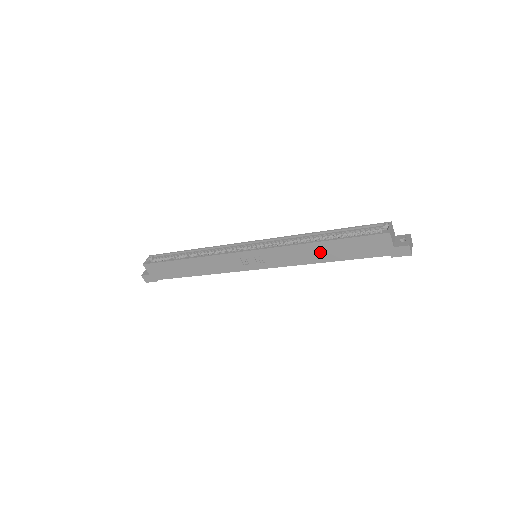
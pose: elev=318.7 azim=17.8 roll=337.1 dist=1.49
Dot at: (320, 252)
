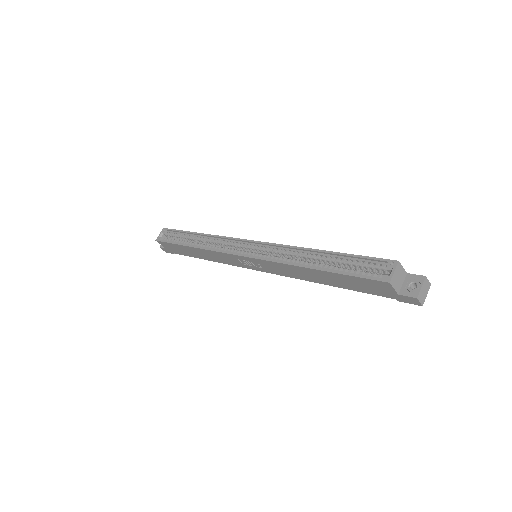
Dot at: (315, 276)
